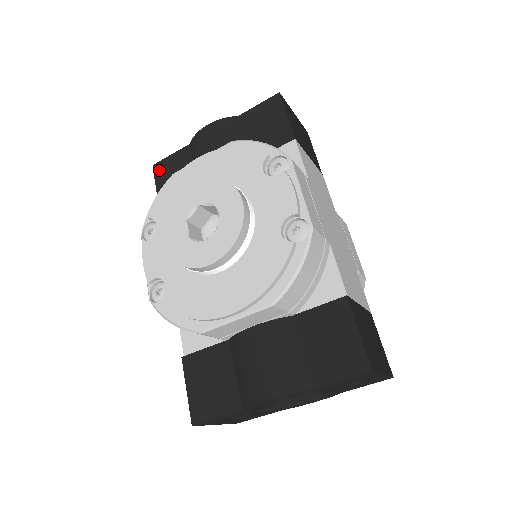
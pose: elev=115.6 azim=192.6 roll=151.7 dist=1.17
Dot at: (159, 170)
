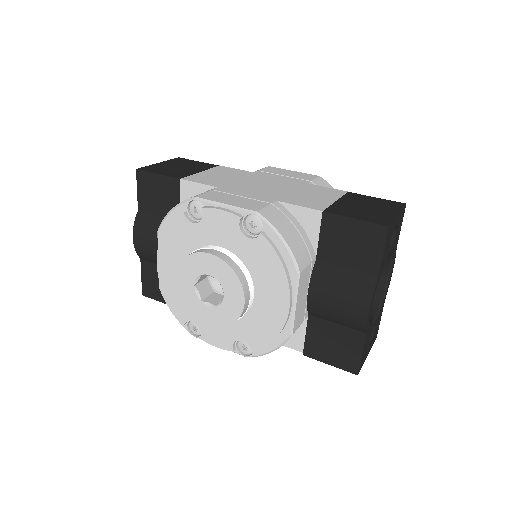
Dot at: (149, 293)
